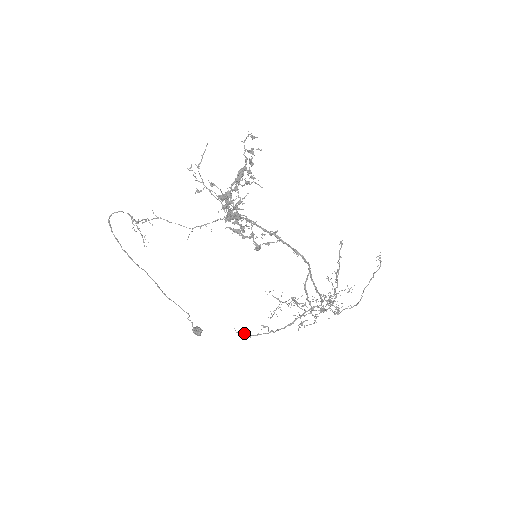
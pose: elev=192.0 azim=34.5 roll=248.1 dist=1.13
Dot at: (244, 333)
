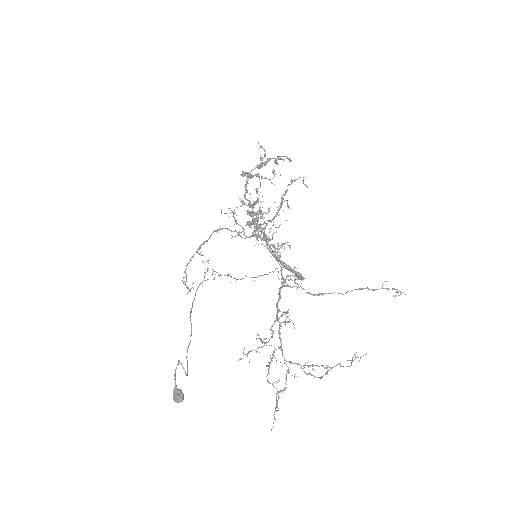
Dot at: (188, 288)
